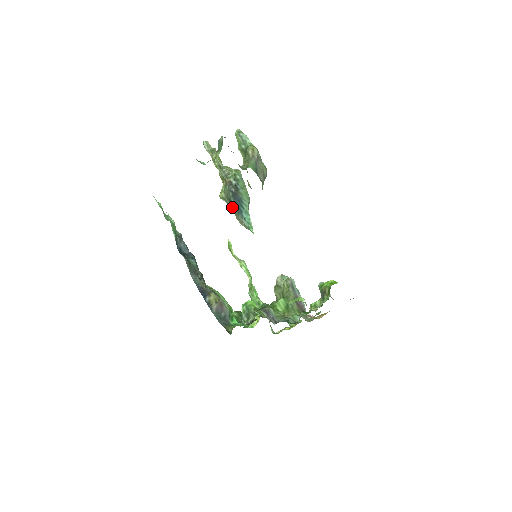
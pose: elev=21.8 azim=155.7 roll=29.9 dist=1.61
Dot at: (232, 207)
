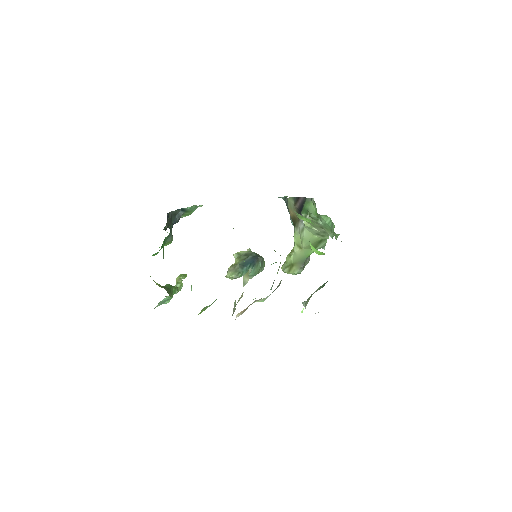
Dot at: (242, 259)
